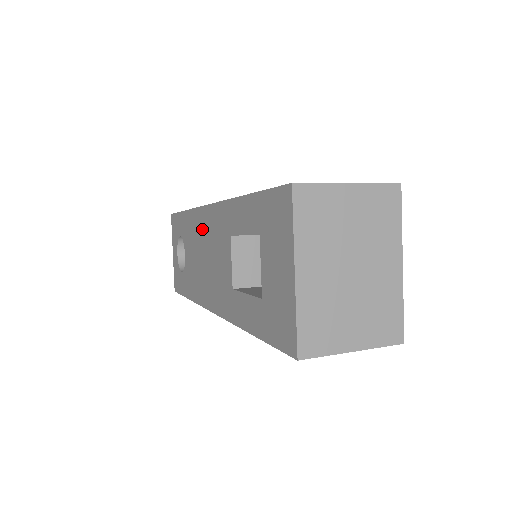
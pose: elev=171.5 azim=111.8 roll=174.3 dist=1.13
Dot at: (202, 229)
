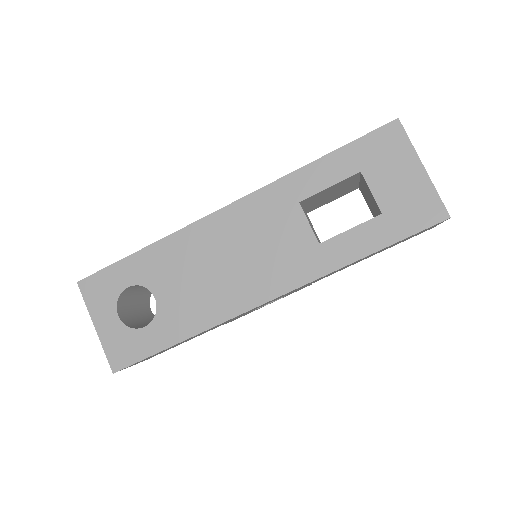
Dot at: (216, 236)
